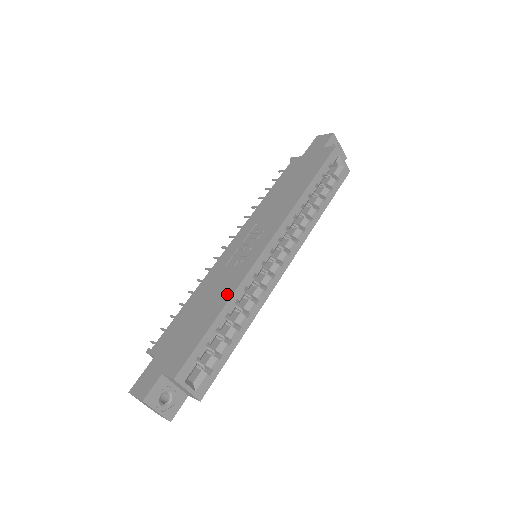
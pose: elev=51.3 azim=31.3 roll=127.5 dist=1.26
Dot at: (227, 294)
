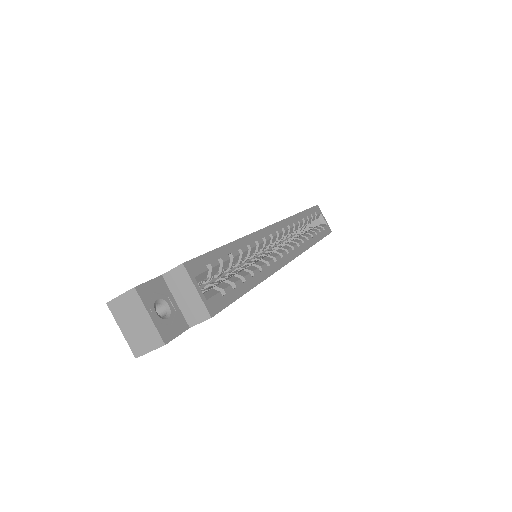
Dot at: occluded
